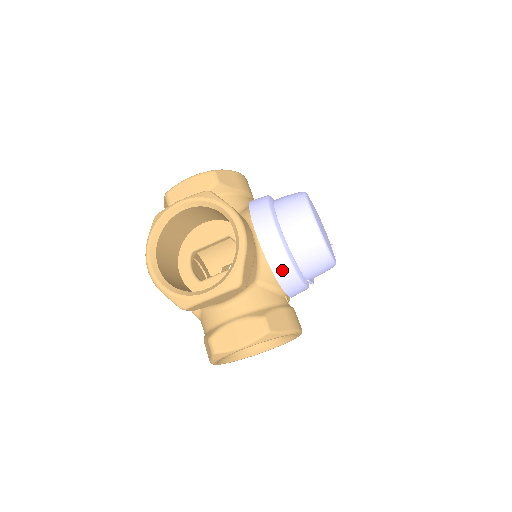
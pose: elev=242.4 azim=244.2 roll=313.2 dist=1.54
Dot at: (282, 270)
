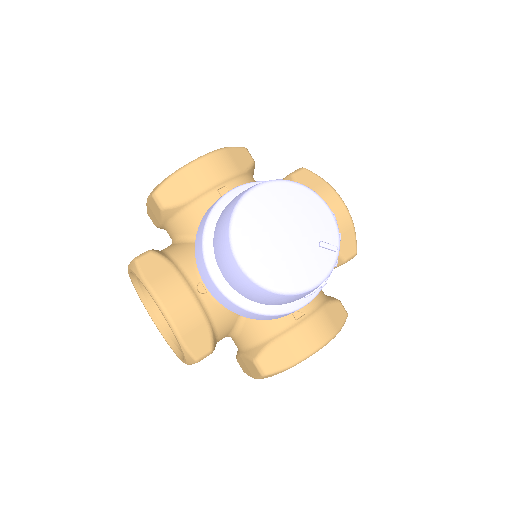
Dot at: (249, 315)
